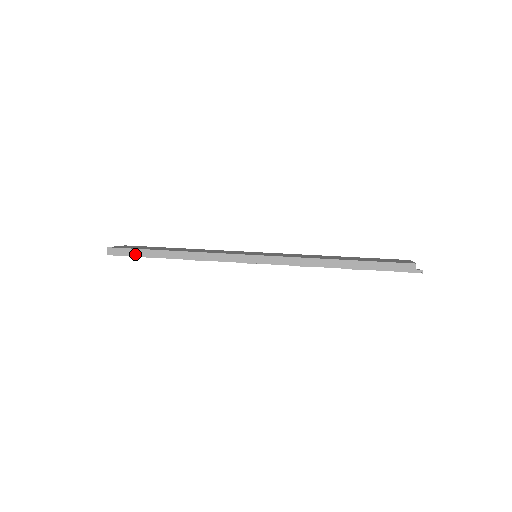
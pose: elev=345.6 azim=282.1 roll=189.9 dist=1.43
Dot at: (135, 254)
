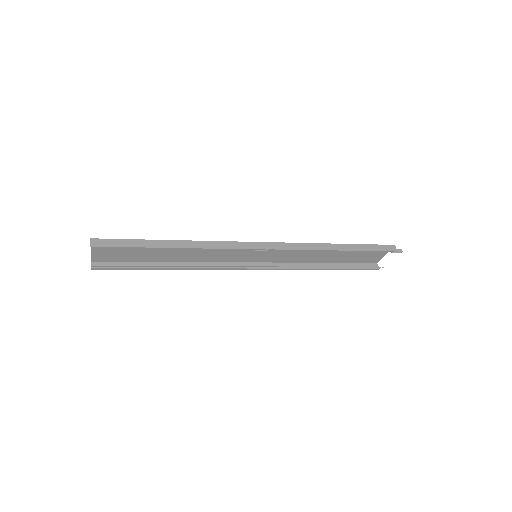
Dot at: (130, 244)
